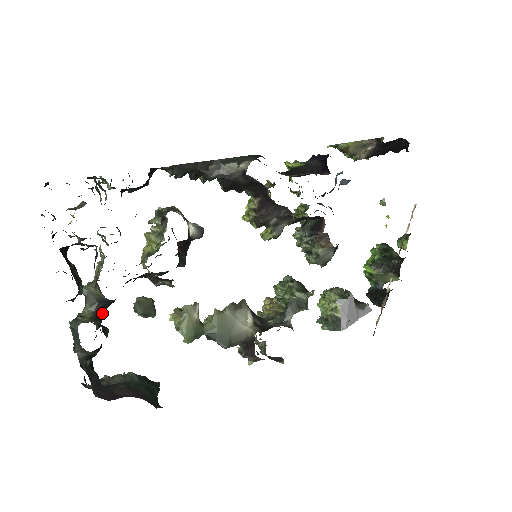
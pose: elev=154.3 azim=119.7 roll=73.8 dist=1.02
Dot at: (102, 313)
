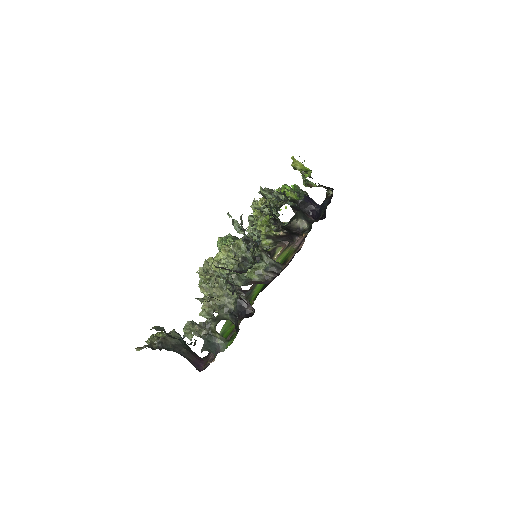
Dot at: occluded
